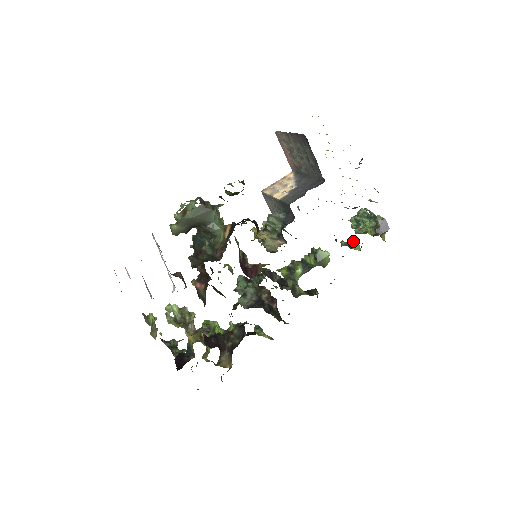
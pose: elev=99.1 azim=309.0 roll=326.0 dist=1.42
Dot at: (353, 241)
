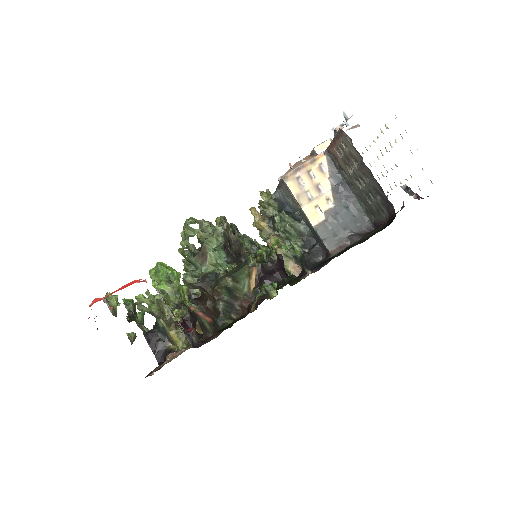
Dot at: occluded
